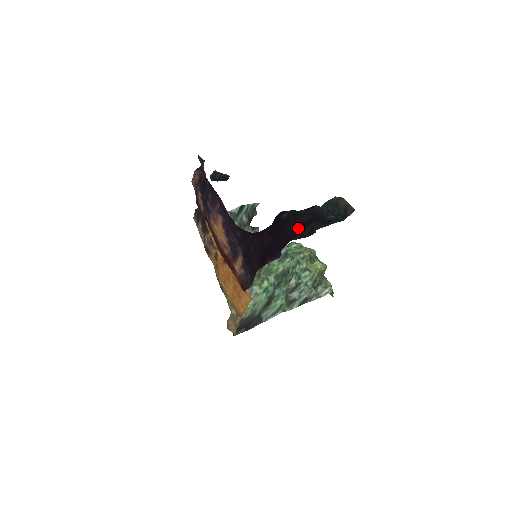
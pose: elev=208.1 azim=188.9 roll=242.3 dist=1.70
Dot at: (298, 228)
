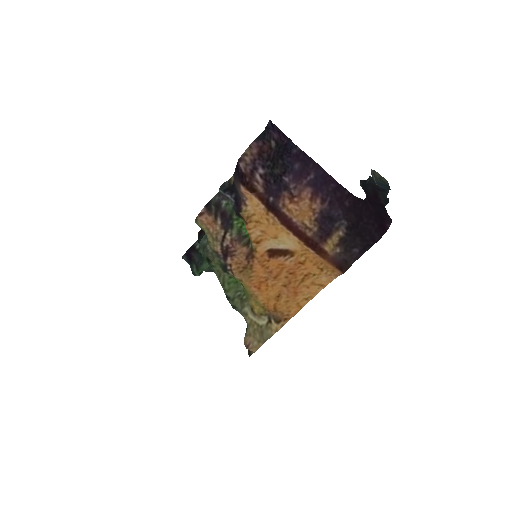
Dot at: (375, 196)
